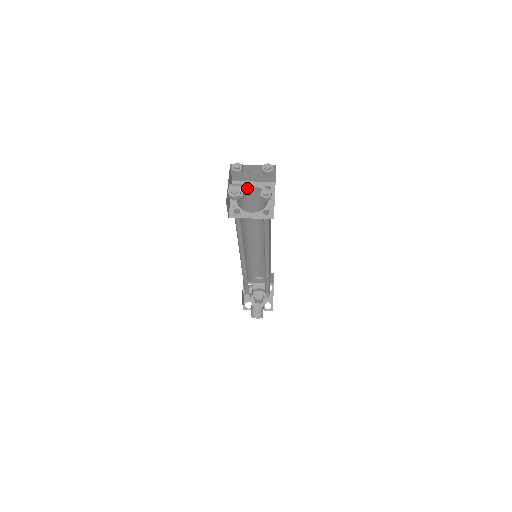
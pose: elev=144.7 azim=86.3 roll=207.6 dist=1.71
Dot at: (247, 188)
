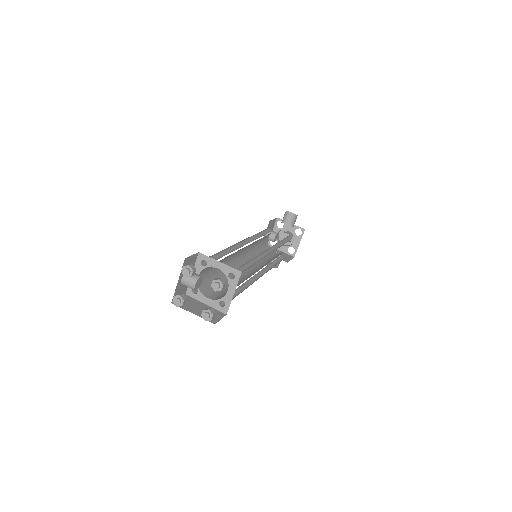
Dot at: occluded
